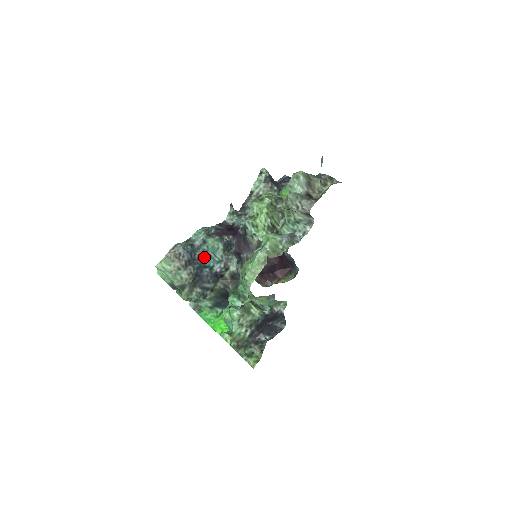
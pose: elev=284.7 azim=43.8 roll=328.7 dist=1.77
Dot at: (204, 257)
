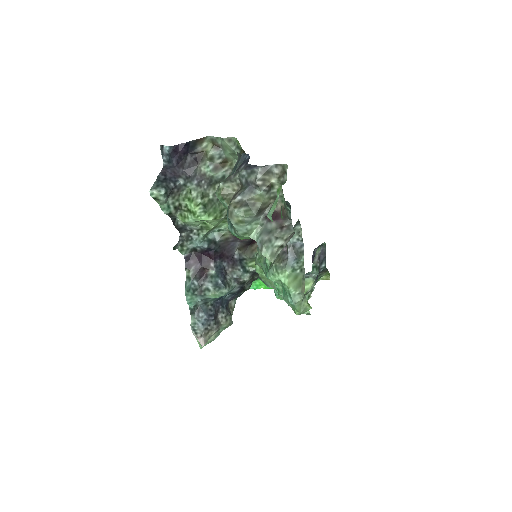
Dot at: (217, 300)
